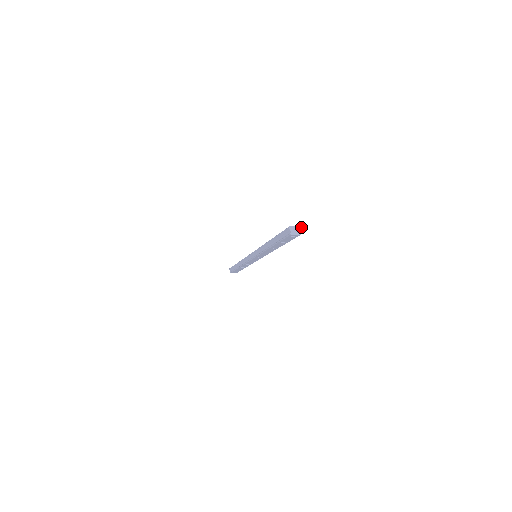
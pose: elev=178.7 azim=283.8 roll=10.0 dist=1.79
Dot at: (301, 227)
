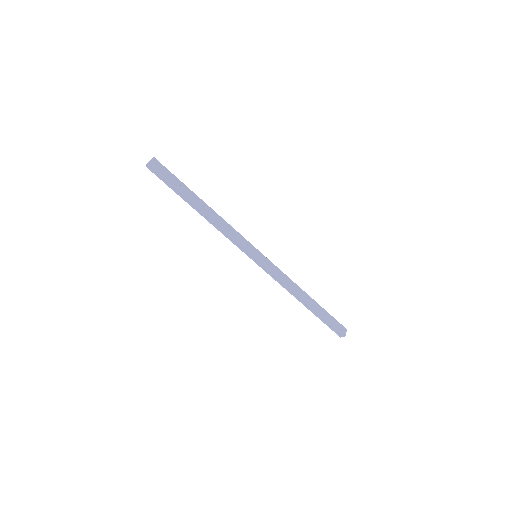
Dot at: occluded
